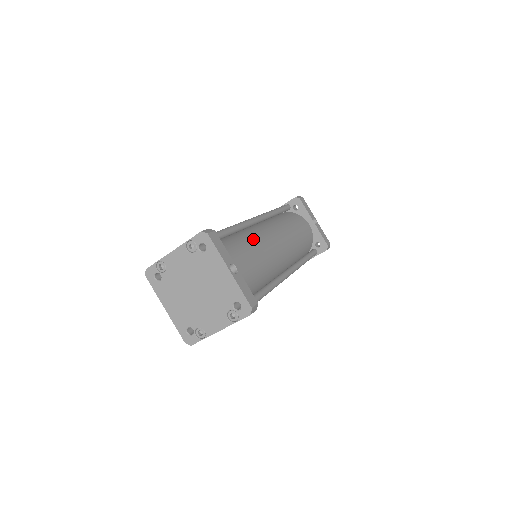
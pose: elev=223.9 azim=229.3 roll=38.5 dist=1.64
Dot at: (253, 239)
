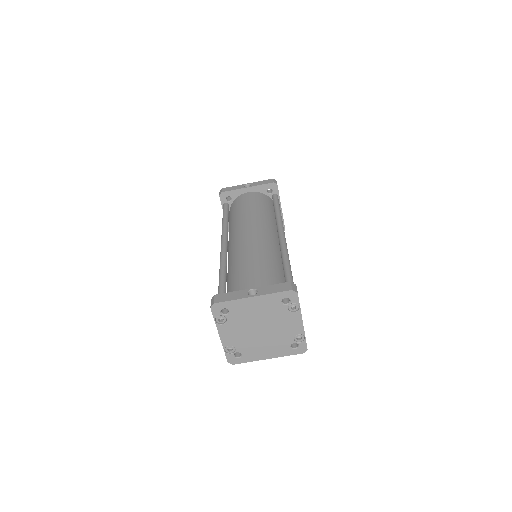
Dot at: (238, 257)
